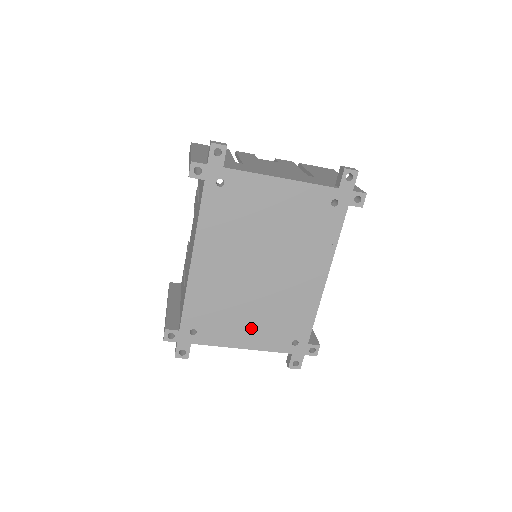
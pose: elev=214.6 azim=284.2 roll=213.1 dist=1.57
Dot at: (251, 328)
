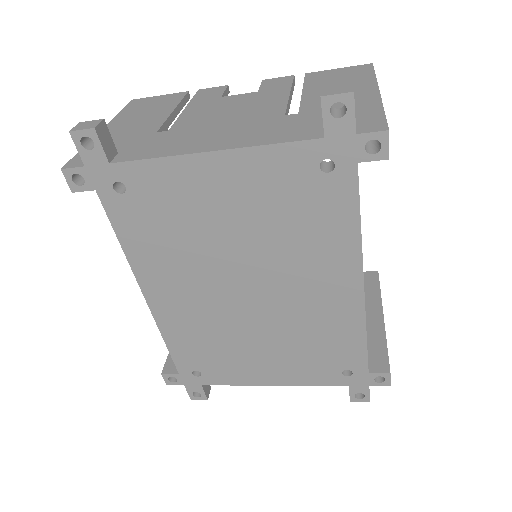
Dot at: (271, 362)
